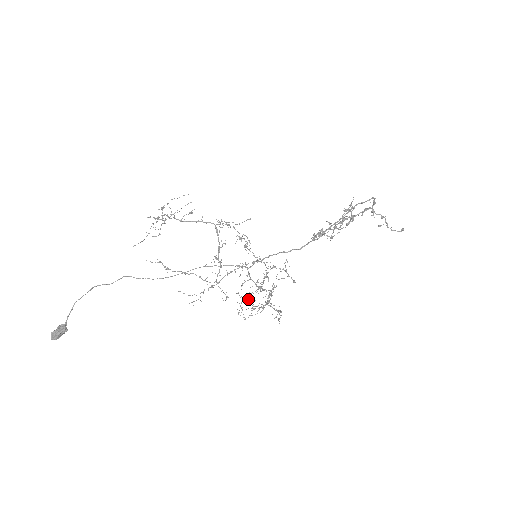
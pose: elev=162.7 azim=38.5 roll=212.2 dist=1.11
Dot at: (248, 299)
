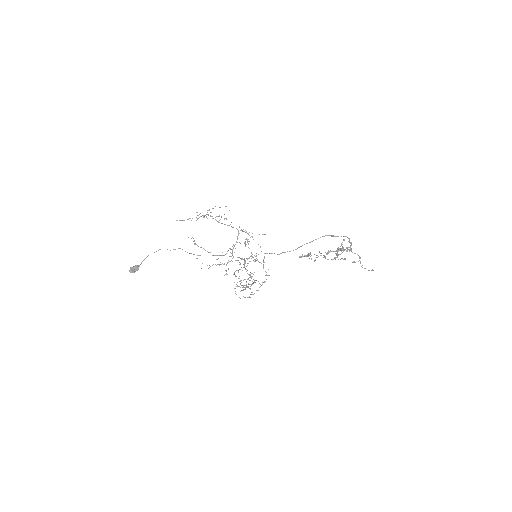
Dot at: (233, 274)
